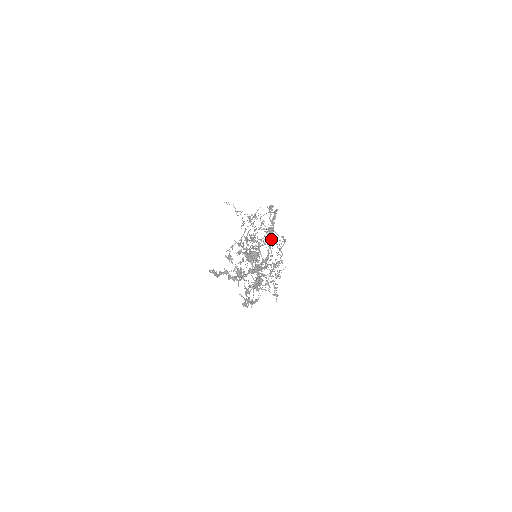
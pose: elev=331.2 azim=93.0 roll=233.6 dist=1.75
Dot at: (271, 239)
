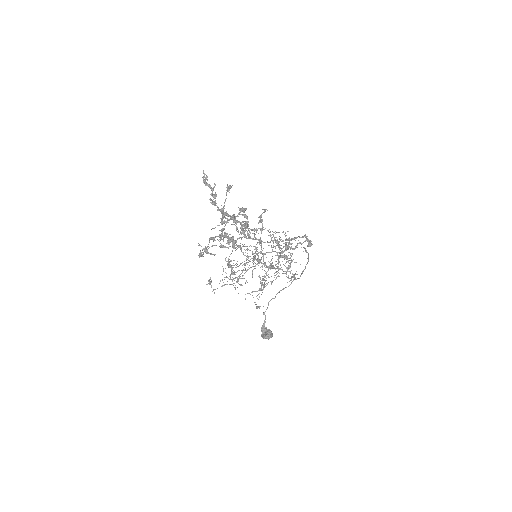
Dot at: occluded
